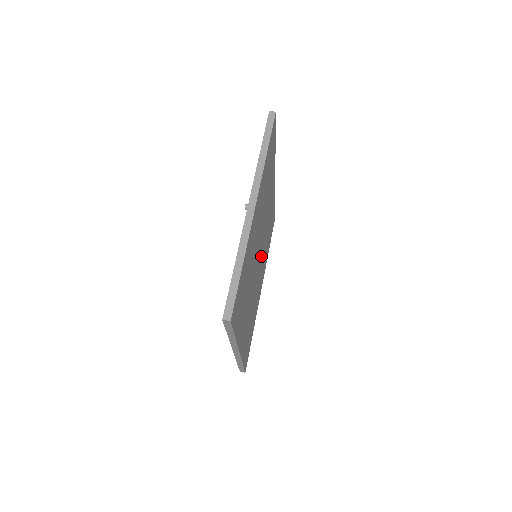
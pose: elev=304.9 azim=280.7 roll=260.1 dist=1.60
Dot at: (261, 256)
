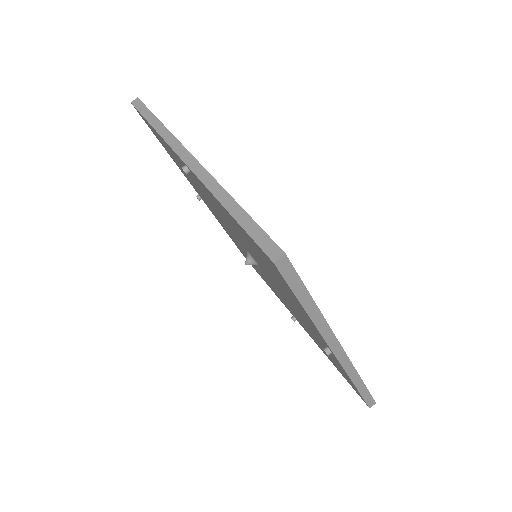
Dot at: occluded
